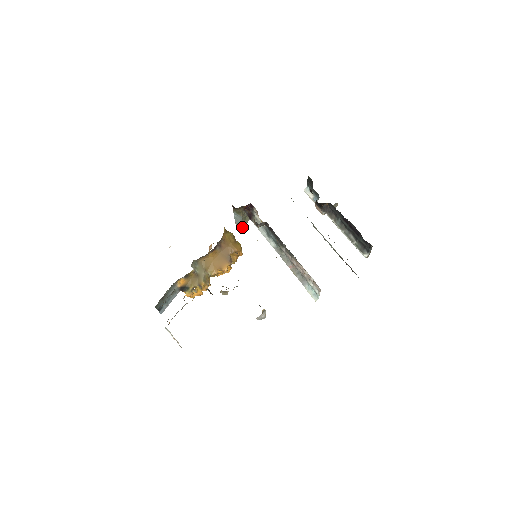
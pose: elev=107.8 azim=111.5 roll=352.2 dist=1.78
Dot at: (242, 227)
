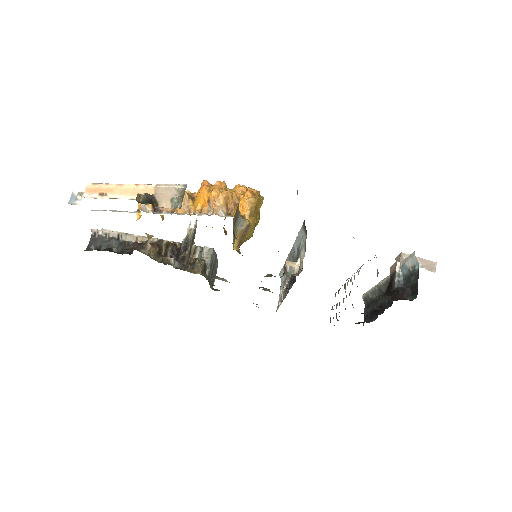
Dot at: occluded
